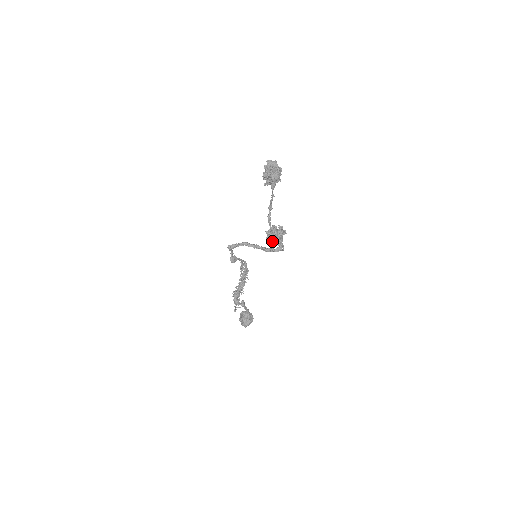
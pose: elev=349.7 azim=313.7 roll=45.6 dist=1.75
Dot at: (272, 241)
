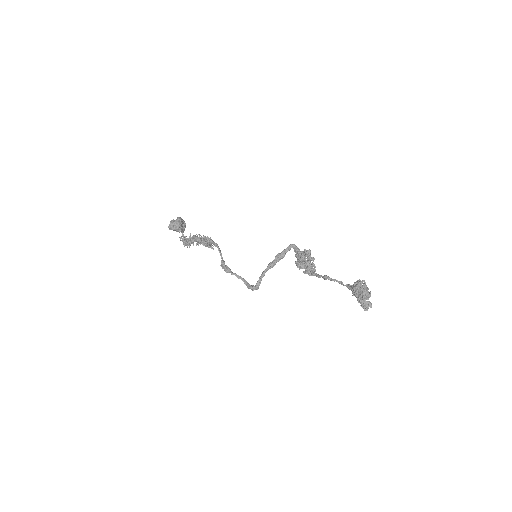
Dot at: occluded
